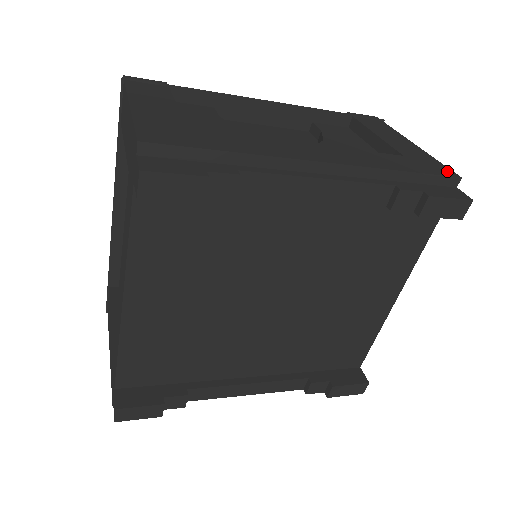
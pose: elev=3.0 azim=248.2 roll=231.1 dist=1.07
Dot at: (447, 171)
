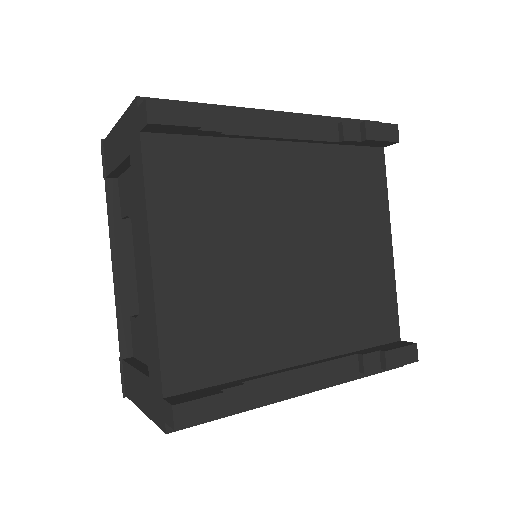
Dot at: occluded
